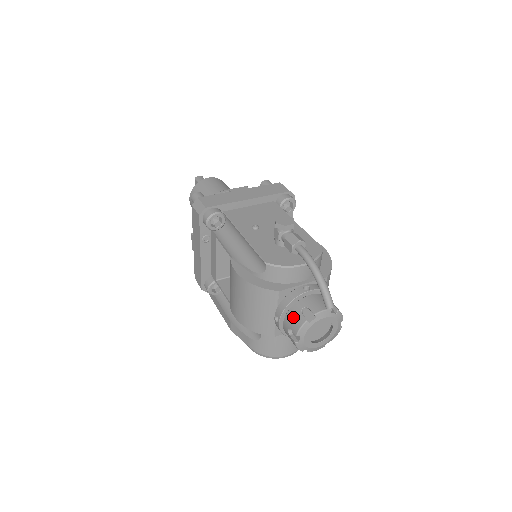
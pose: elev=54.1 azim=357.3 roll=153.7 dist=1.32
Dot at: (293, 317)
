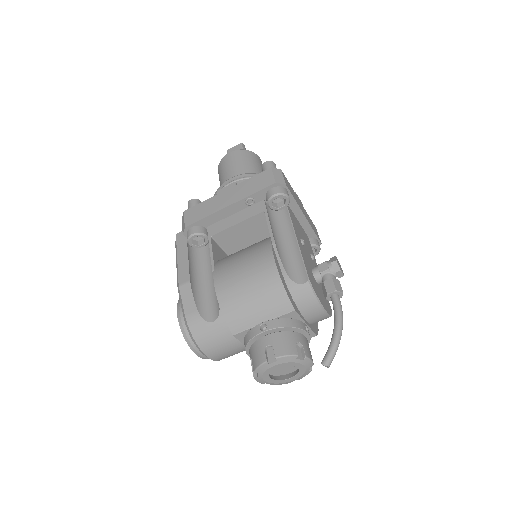
Dot at: (286, 341)
